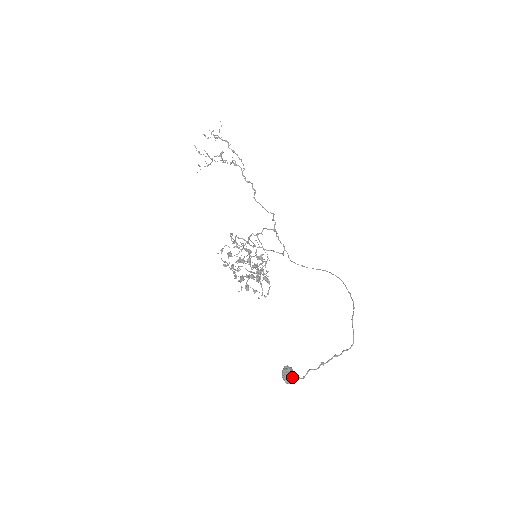
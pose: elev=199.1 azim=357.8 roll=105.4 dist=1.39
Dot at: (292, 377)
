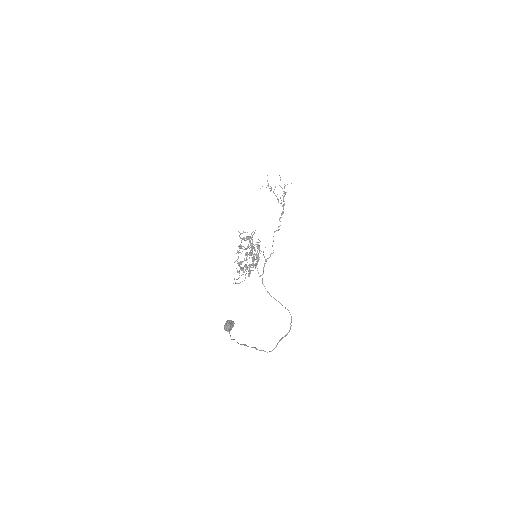
Dot at: (231, 328)
